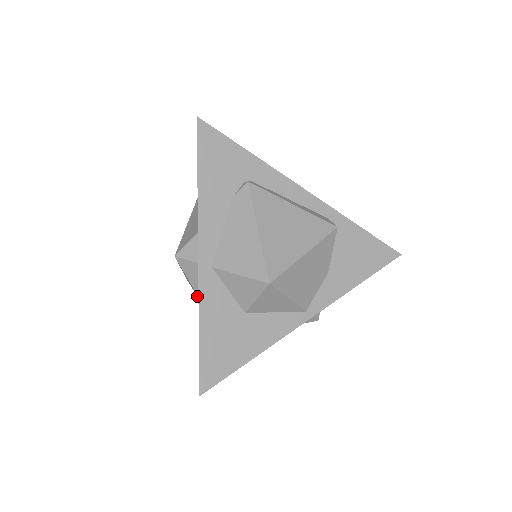
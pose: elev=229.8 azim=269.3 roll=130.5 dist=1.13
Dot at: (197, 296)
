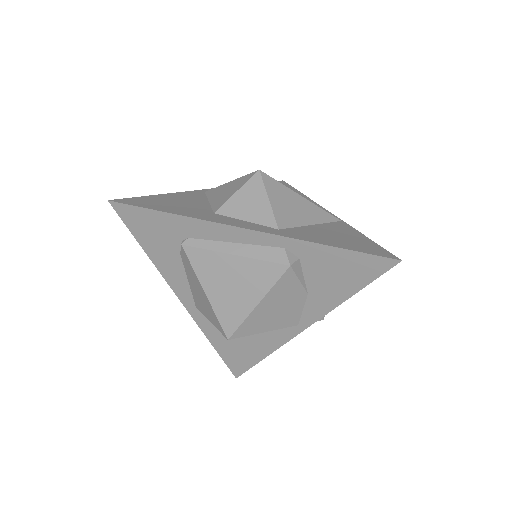
Dot at: occluded
